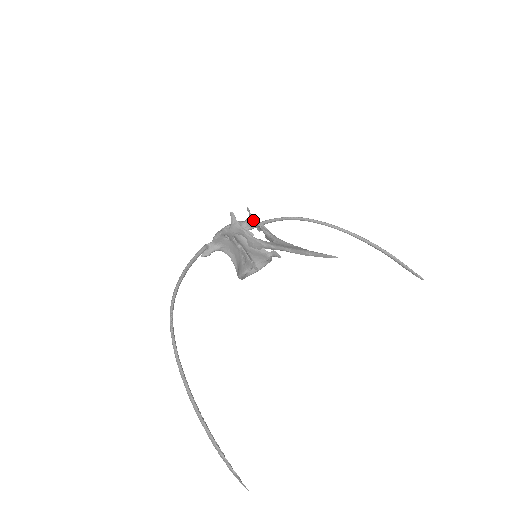
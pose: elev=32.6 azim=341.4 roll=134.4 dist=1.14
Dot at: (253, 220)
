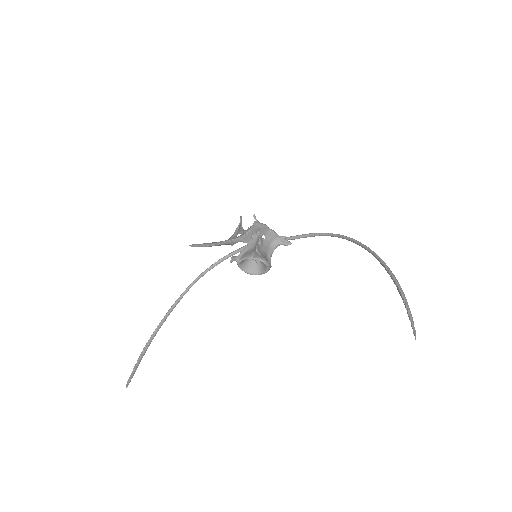
Dot at: (255, 225)
